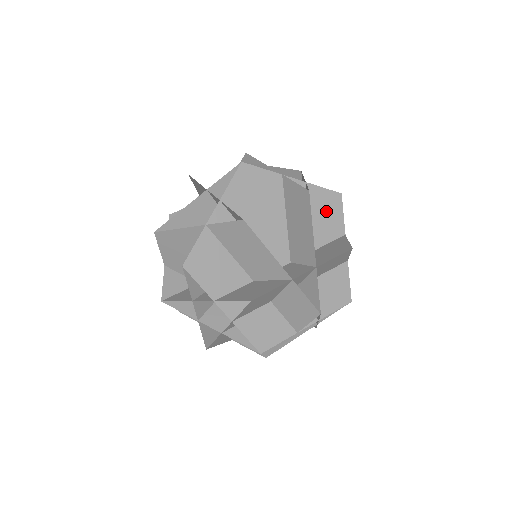
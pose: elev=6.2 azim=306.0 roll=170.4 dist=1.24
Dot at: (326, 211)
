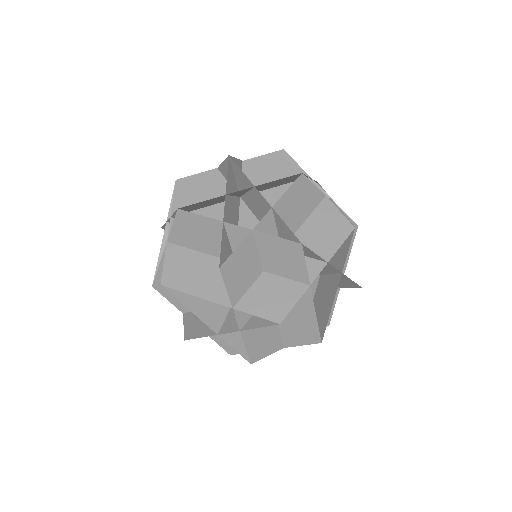
Dot at: (276, 170)
